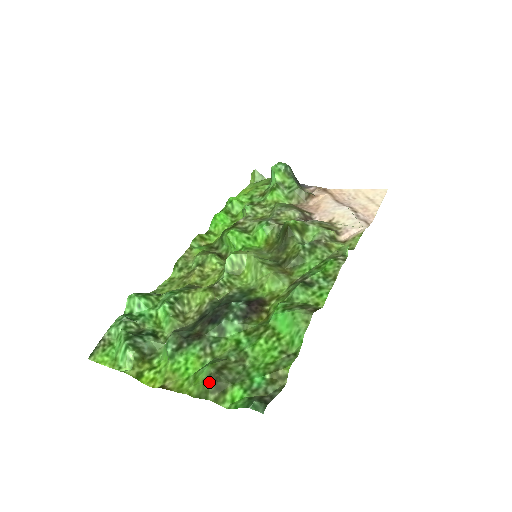
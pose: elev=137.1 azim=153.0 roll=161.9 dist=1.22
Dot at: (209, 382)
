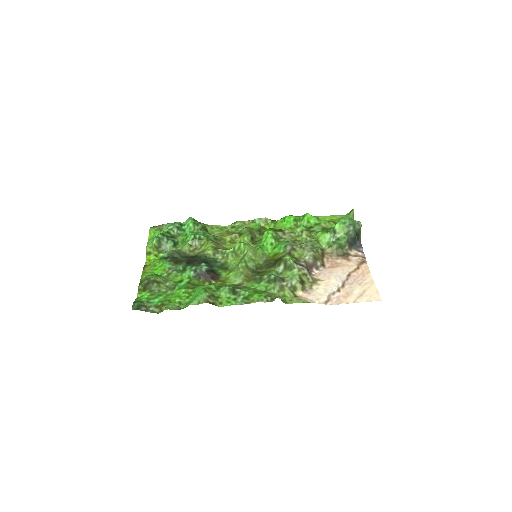
Dot at: (145, 281)
